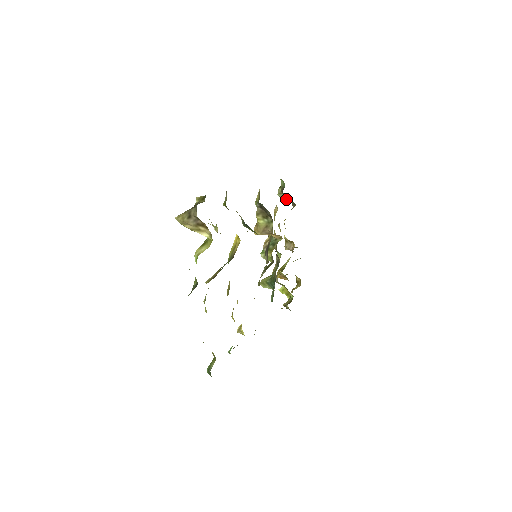
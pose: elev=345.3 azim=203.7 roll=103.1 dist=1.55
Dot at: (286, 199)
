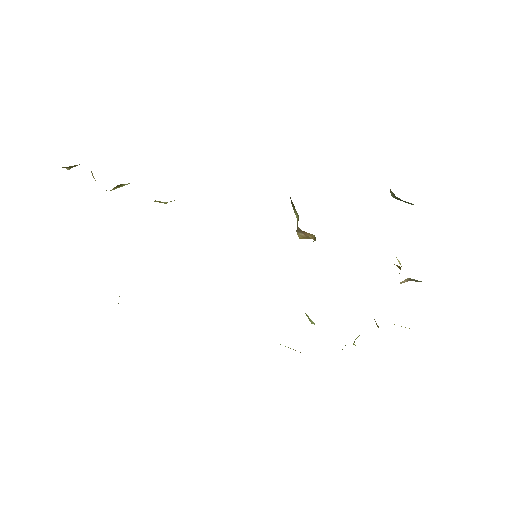
Dot at: occluded
